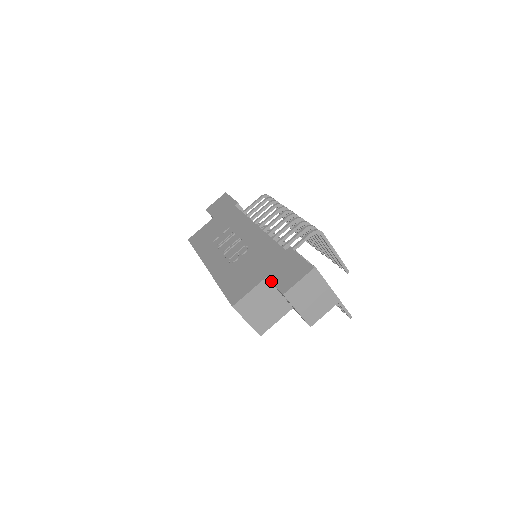
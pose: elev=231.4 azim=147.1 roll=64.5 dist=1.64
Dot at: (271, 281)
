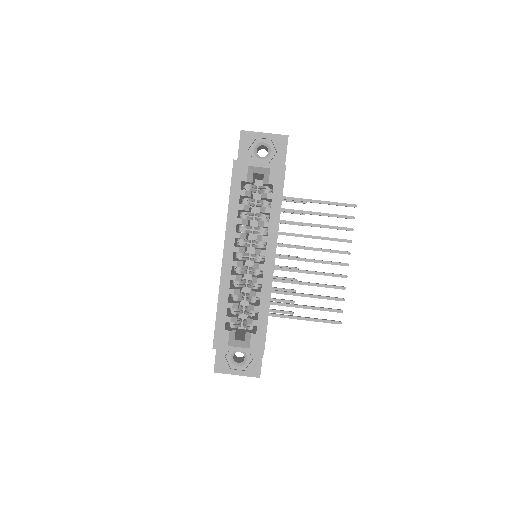
Dot at: occluded
